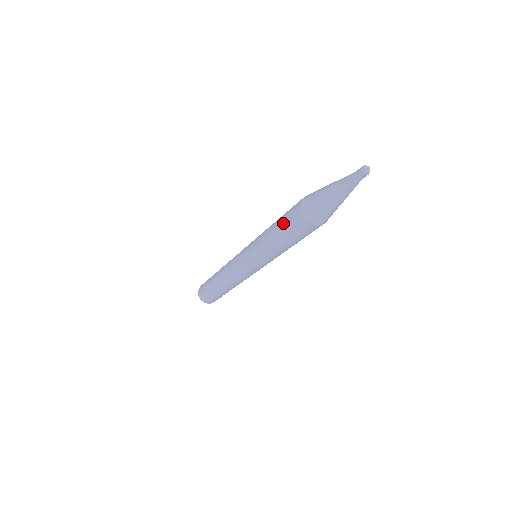
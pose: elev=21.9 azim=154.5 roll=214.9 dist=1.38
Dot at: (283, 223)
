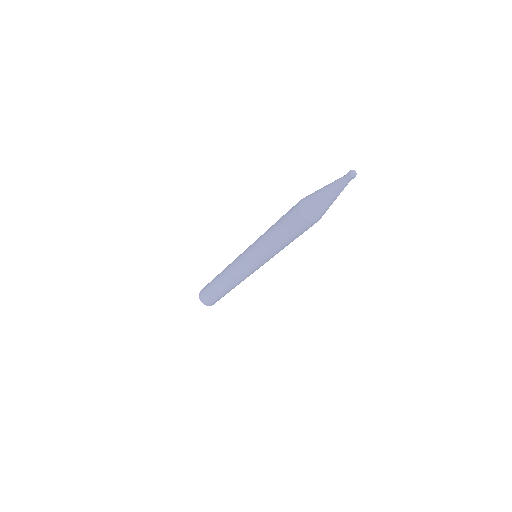
Dot at: (287, 230)
